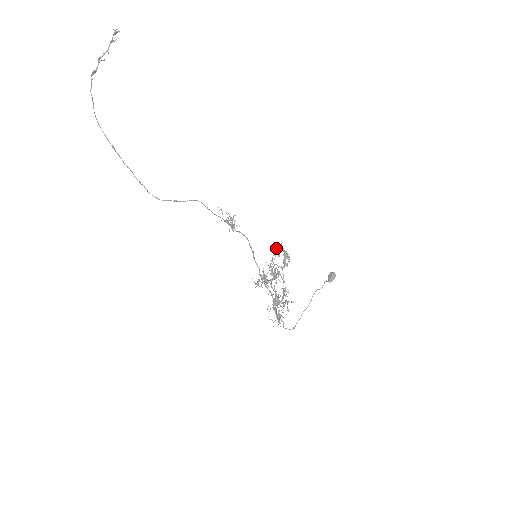
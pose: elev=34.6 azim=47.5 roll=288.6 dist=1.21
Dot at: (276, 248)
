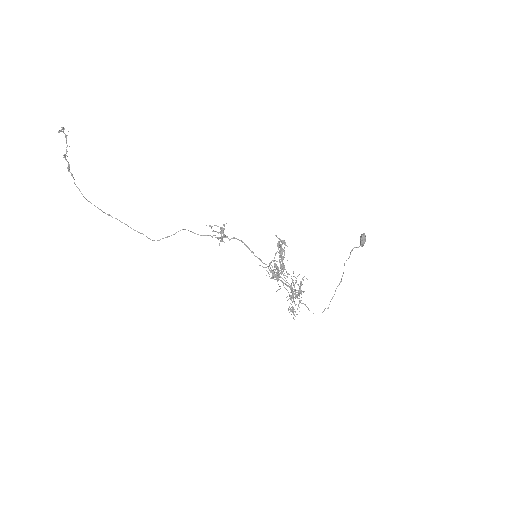
Dot at: occluded
